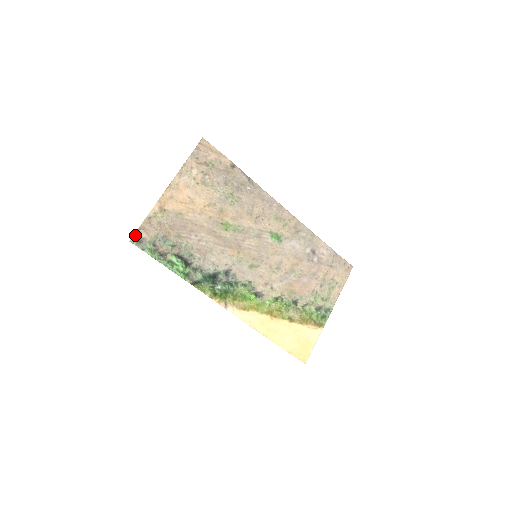
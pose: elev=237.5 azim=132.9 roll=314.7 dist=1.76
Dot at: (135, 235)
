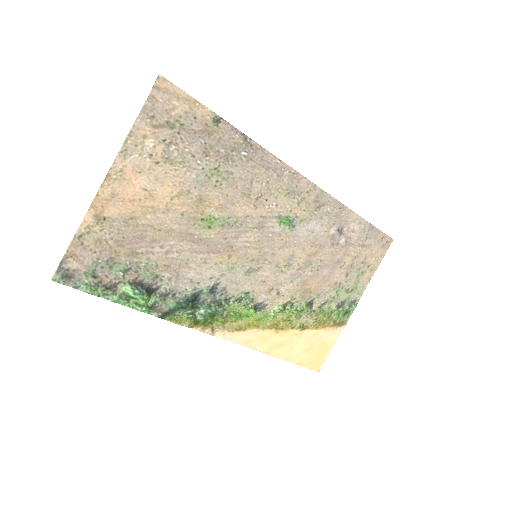
Dot at: (59, 268)
